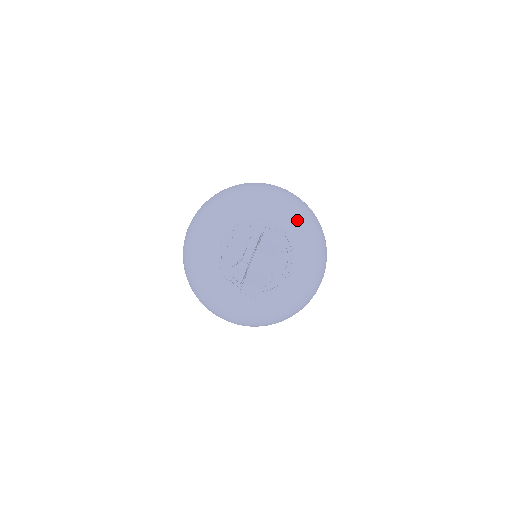
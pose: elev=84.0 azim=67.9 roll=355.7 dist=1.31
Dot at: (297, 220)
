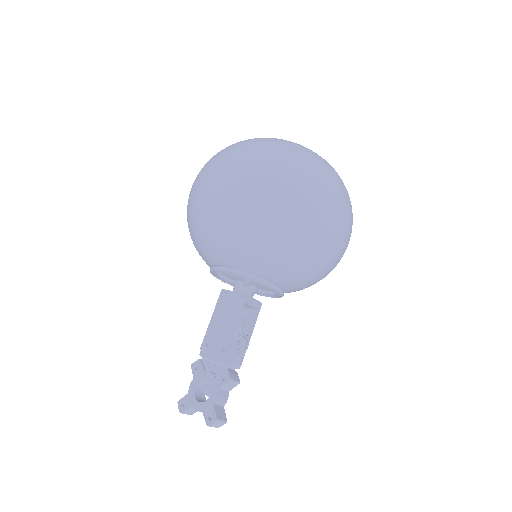
Dot at: (307, 285)
